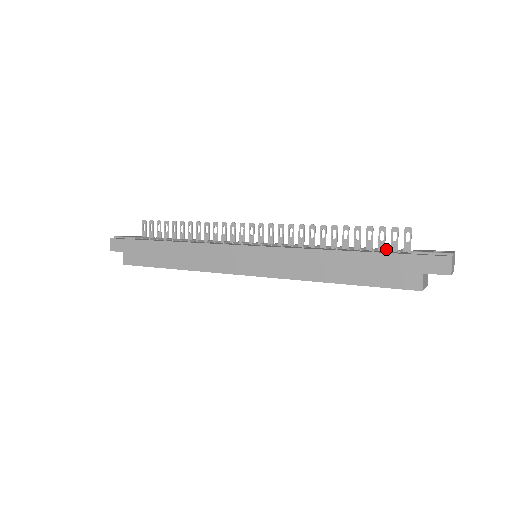
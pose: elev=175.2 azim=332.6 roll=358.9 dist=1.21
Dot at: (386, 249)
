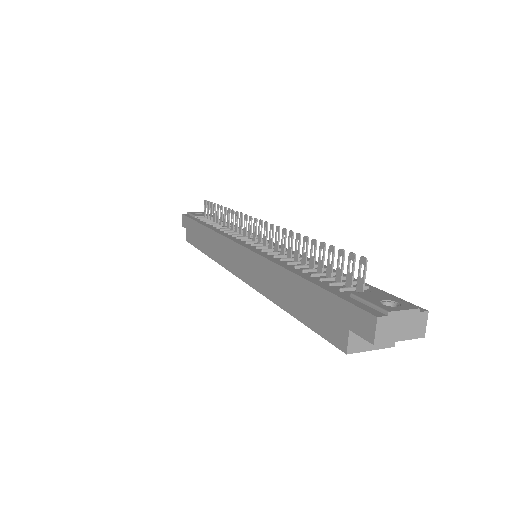
Dot at: (334, 282)
